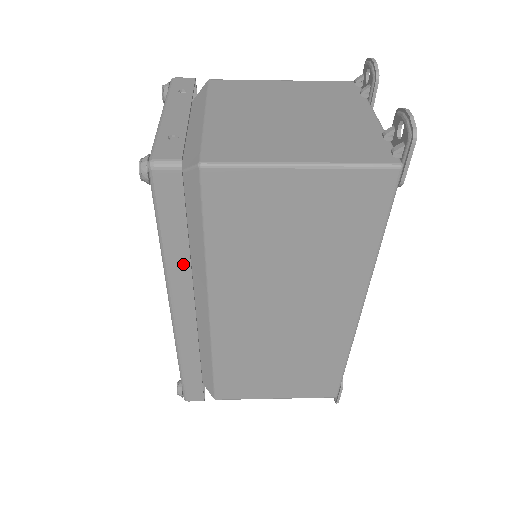
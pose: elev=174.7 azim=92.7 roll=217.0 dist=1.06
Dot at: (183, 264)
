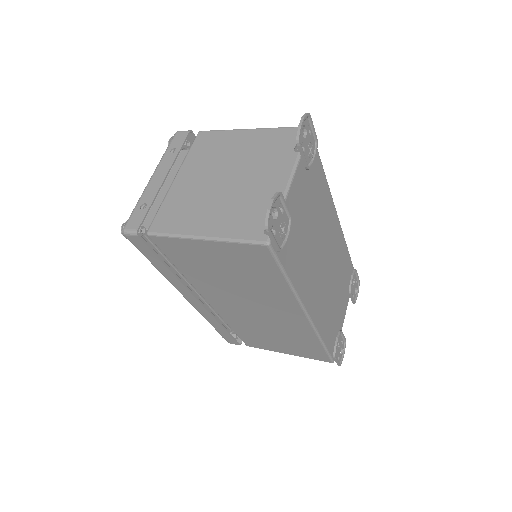
Dot at: (173, 277)
